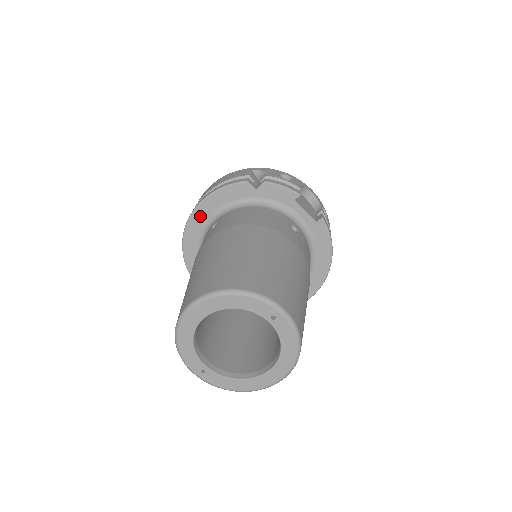
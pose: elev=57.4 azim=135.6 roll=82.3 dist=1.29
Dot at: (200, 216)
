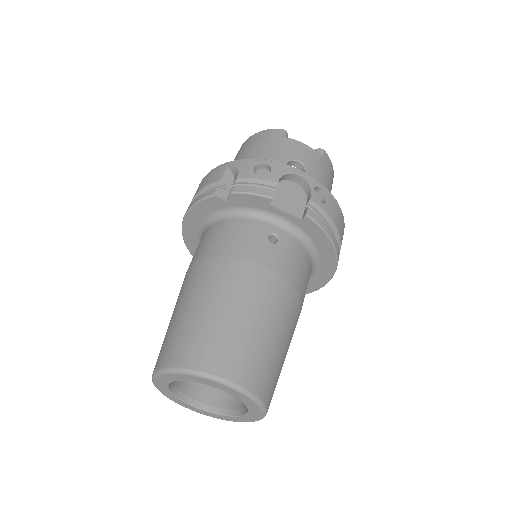
Dot at: (190, 229)
